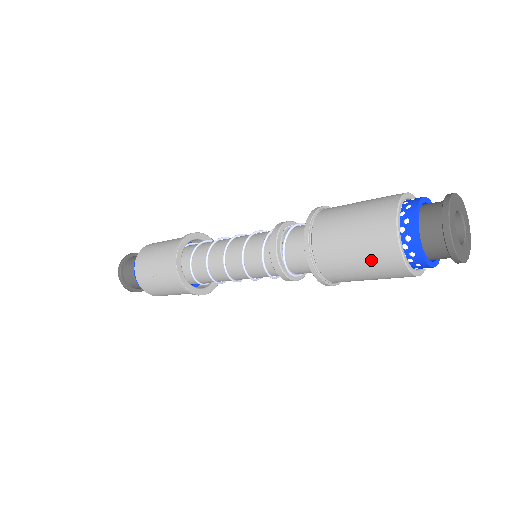
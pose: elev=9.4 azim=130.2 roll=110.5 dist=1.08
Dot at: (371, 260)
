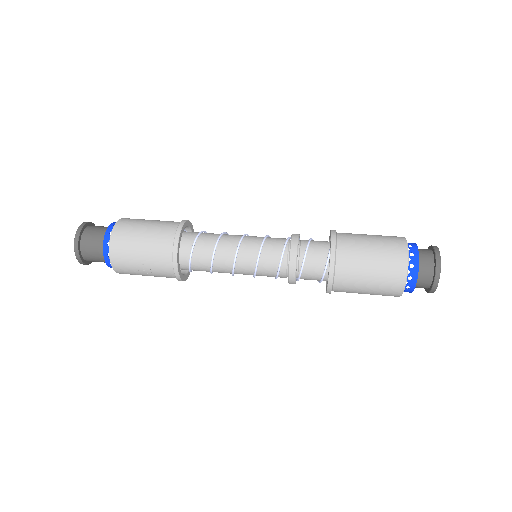
Dot at: (377, 294)
